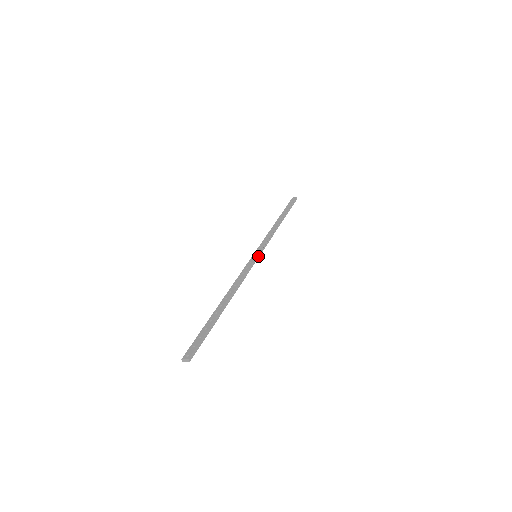
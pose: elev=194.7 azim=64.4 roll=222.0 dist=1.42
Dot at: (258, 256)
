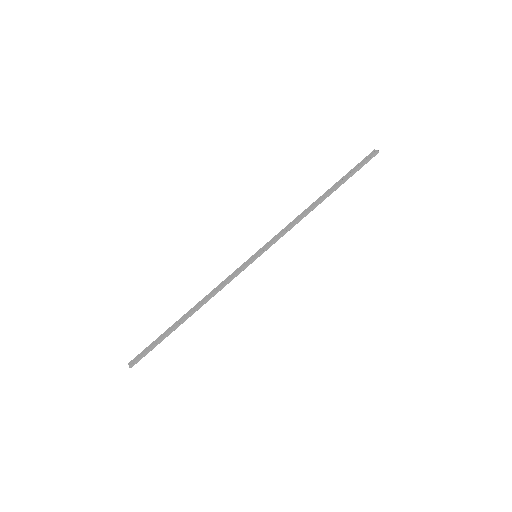
Dot at: (256, 258)
